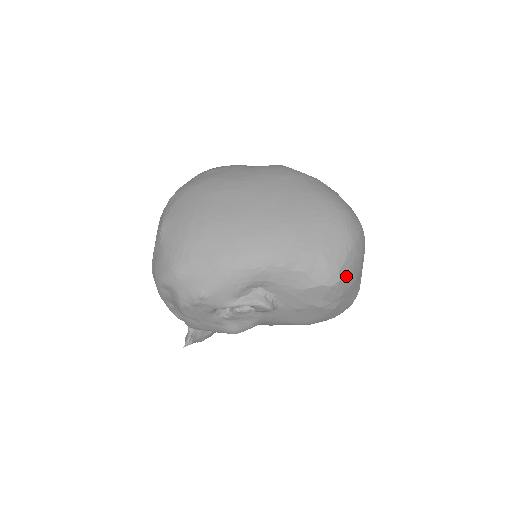
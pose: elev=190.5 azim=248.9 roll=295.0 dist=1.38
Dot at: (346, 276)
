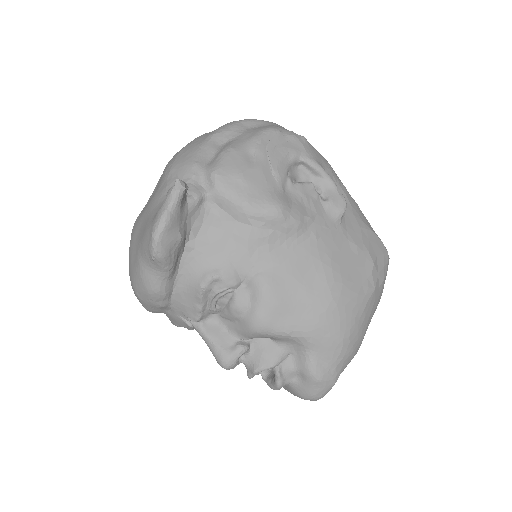
Dot at: occluded
